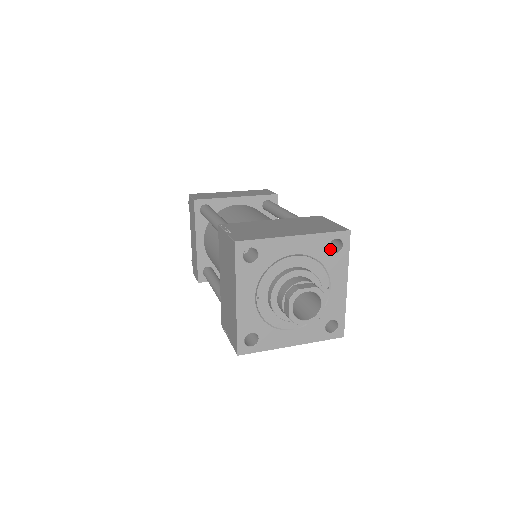
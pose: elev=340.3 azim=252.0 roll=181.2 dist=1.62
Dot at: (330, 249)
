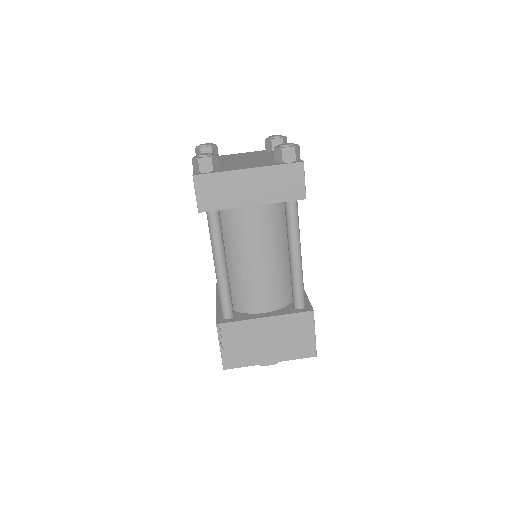
Dot at: occluded
